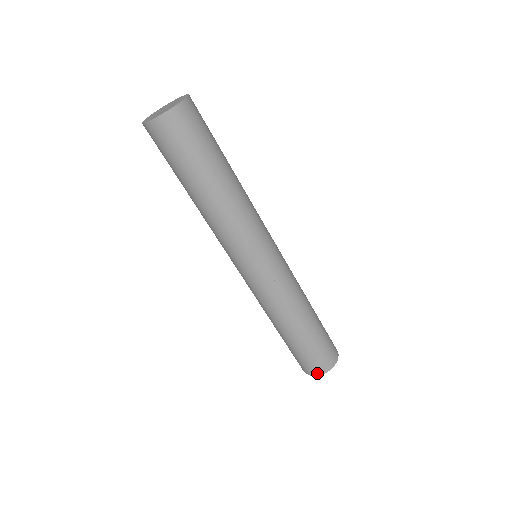
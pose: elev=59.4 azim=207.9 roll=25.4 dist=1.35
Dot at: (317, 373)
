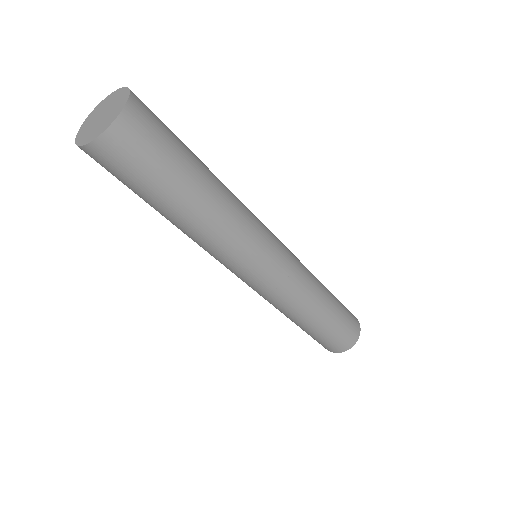
Dot at: (355, 340)
